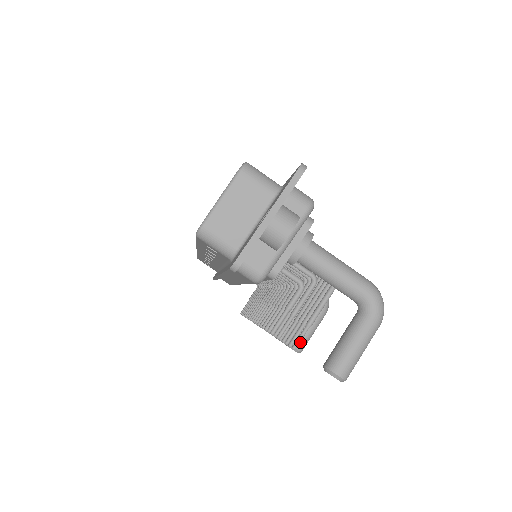
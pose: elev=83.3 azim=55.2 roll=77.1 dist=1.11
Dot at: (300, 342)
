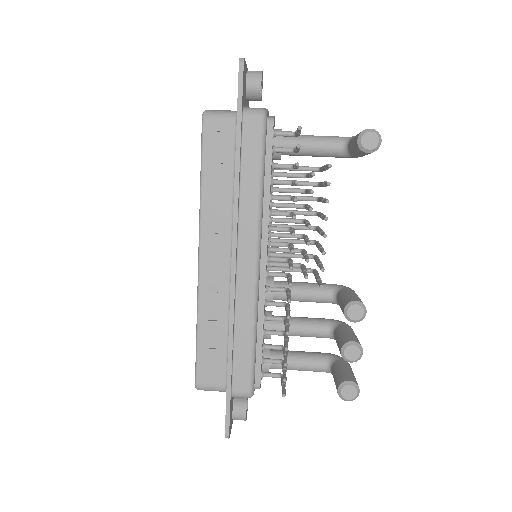
Dot at: (355, 298)
